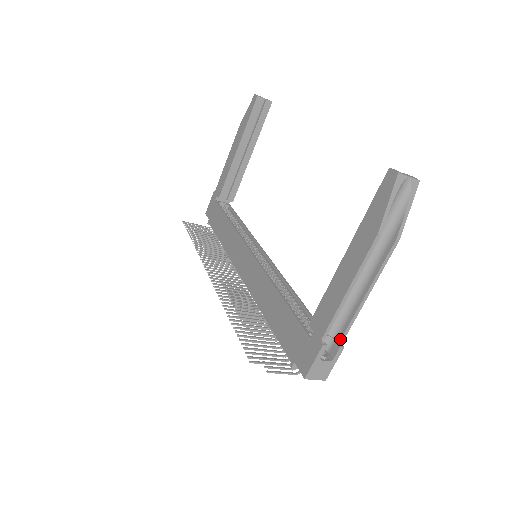
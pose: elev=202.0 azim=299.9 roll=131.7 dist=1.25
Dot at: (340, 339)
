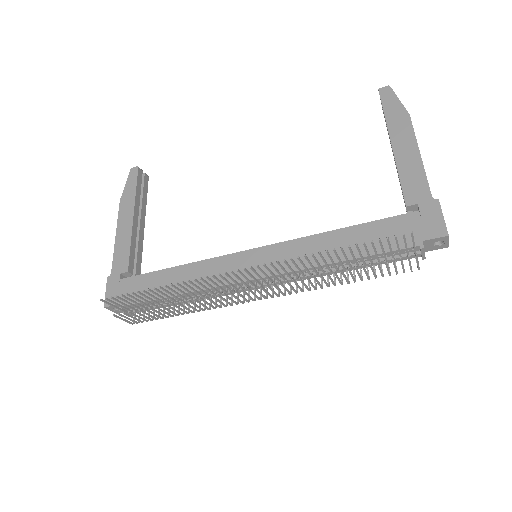
Dot at: occluded
